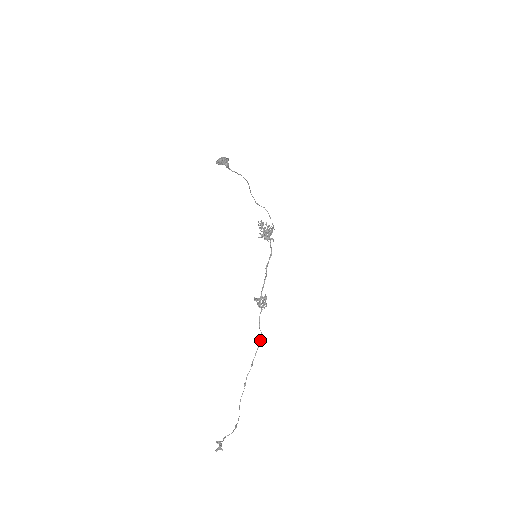
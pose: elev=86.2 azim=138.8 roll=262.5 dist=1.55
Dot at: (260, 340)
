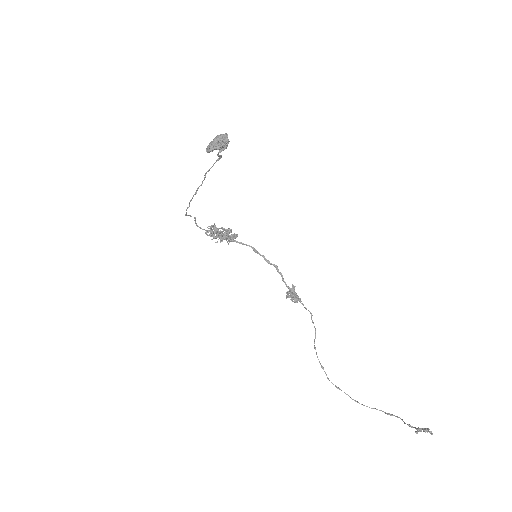
Dot at: (315, 334)
